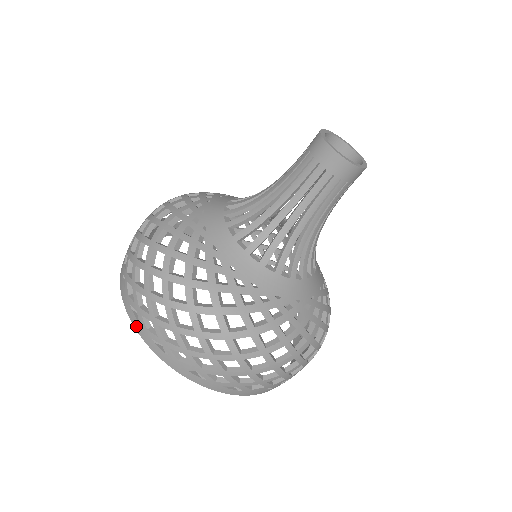
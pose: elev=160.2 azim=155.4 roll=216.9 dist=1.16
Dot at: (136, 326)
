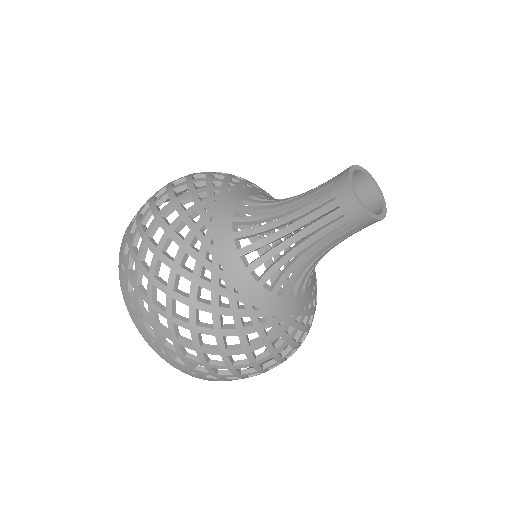
Dot at: occluded
